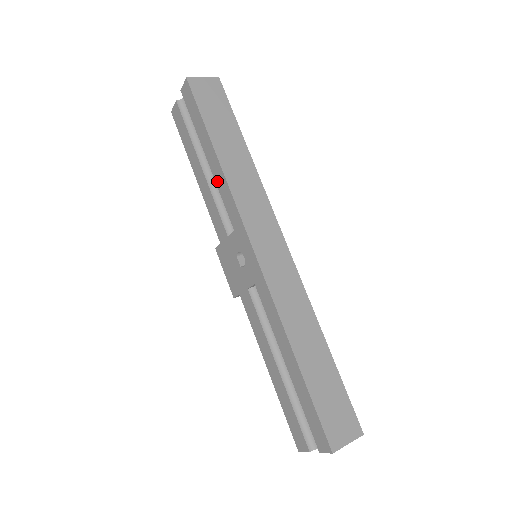
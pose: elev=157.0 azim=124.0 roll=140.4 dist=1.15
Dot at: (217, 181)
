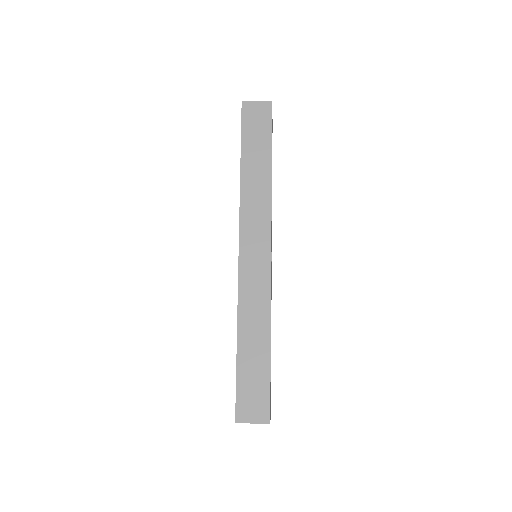
Dot at: occluded
